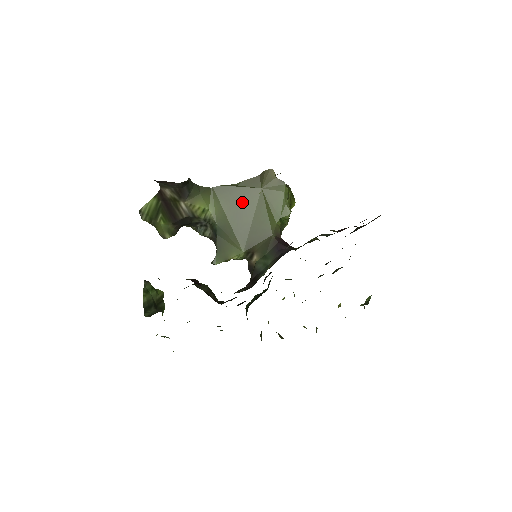
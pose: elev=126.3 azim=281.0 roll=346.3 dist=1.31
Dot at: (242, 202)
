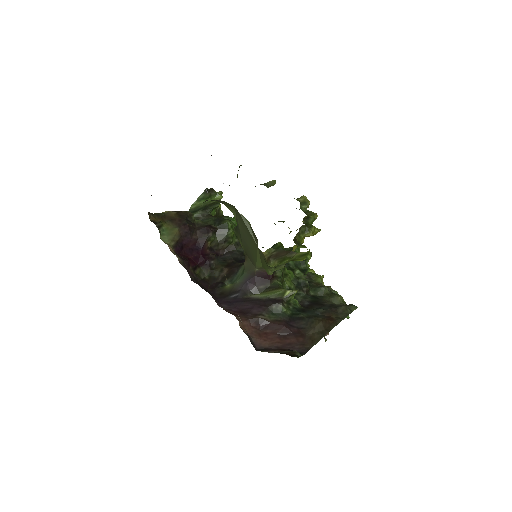
Dot at: (247, 235)
